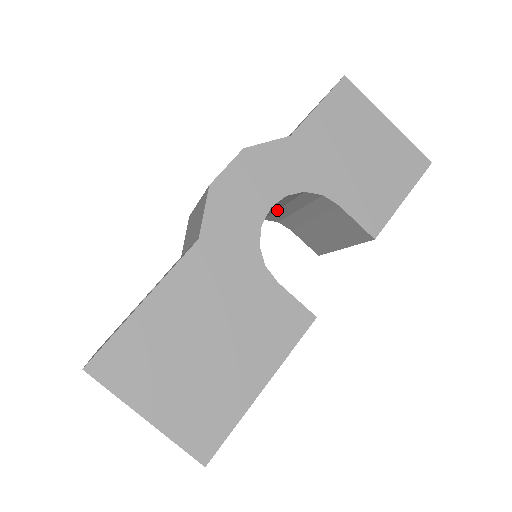
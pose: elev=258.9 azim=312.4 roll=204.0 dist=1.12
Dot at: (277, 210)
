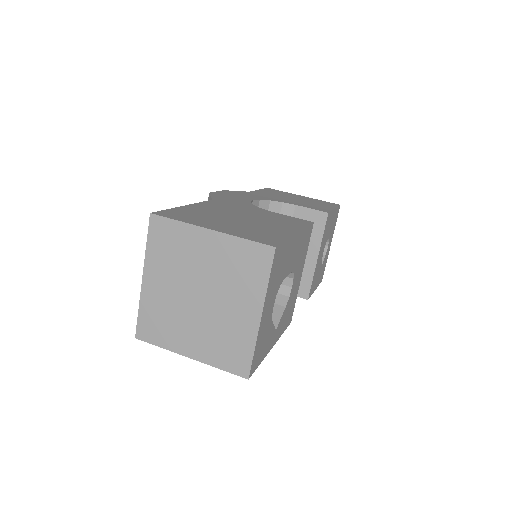
Dot at: occluded
